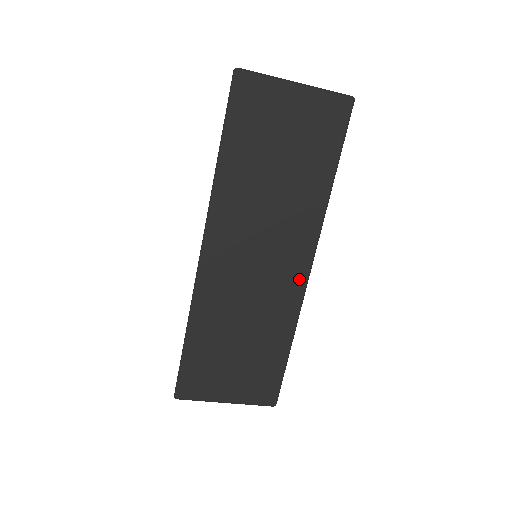
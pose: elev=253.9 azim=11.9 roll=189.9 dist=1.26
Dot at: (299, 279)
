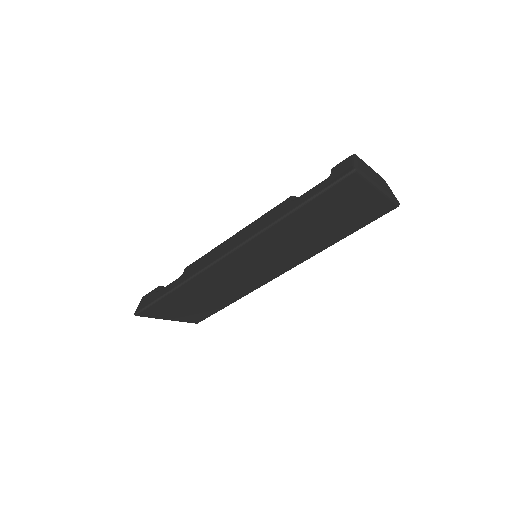
Dot at: (272, 276)
